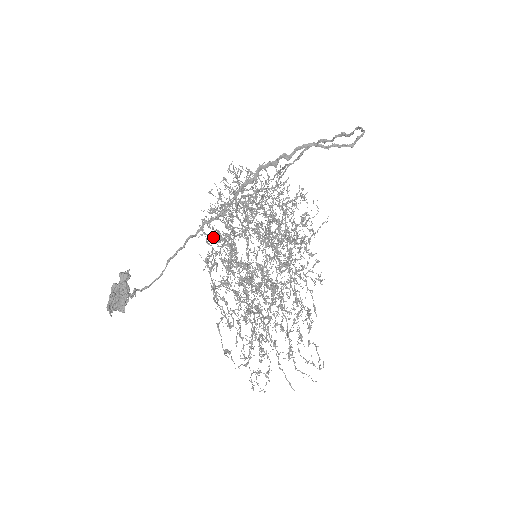
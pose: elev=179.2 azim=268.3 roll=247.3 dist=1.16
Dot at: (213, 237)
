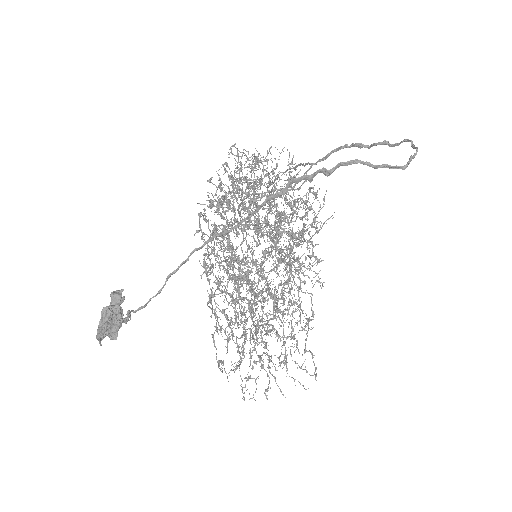
Dot at: occluded
